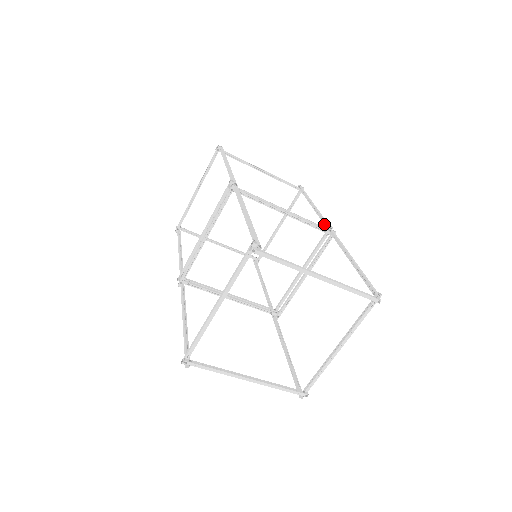
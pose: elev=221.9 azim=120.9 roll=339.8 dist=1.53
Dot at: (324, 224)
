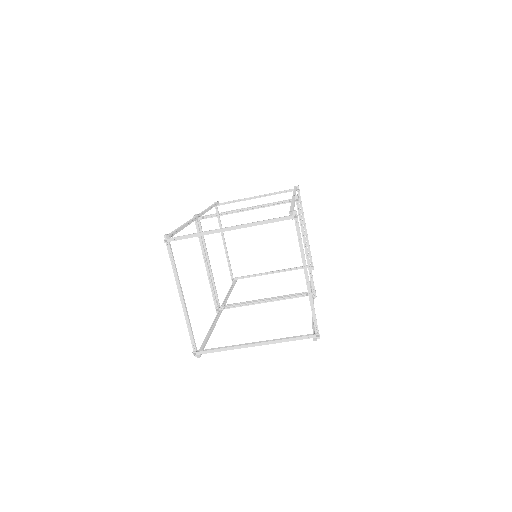
Dot at: occluded
